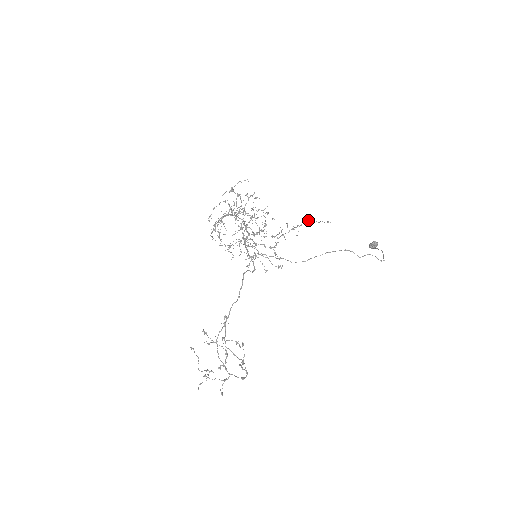
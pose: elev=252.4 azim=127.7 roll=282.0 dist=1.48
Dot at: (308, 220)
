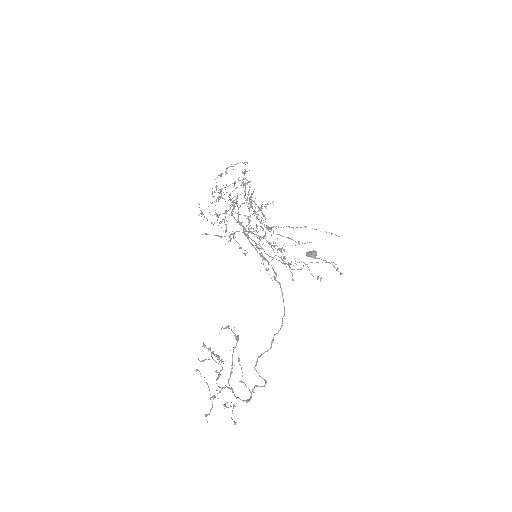
Dot at: occluded
